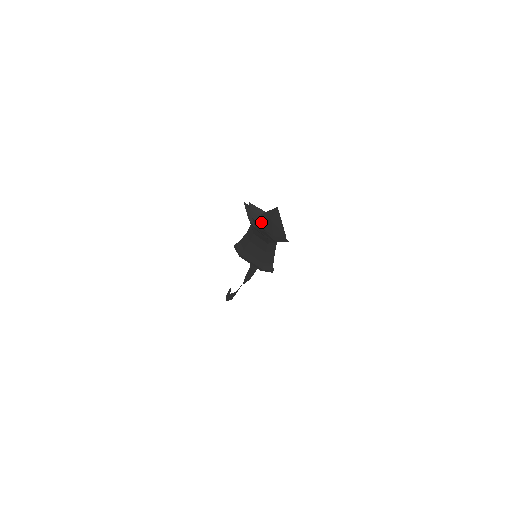
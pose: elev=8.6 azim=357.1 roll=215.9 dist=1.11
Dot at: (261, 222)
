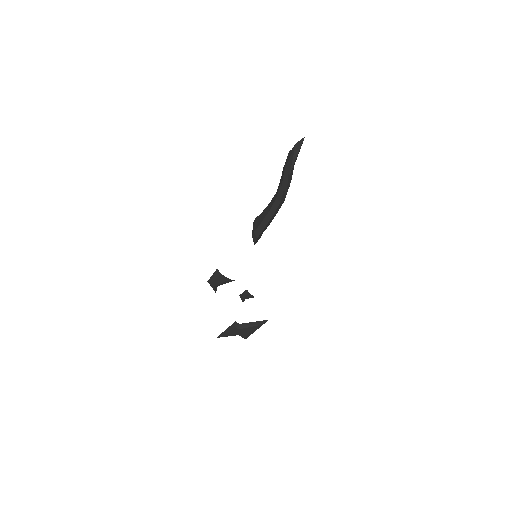
Dot at: (290, 154)
